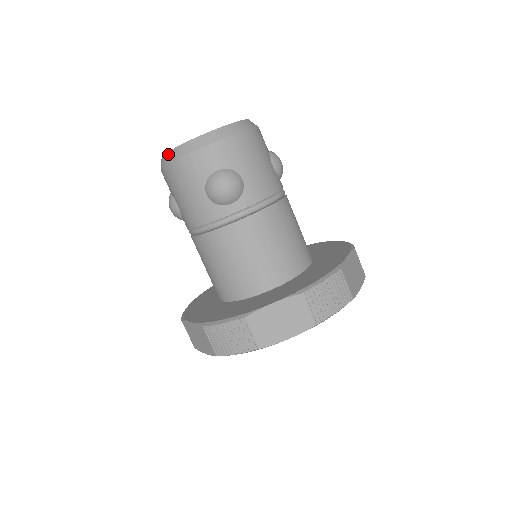
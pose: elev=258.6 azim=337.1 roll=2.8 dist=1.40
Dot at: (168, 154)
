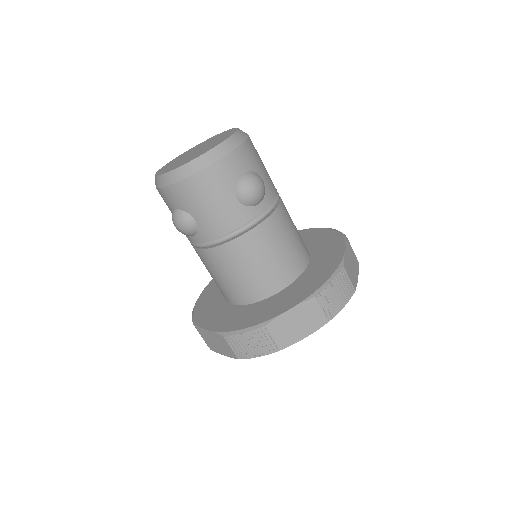
Dot at: occluded
